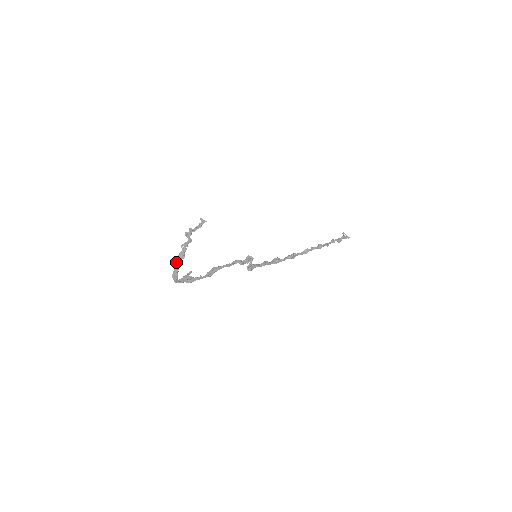
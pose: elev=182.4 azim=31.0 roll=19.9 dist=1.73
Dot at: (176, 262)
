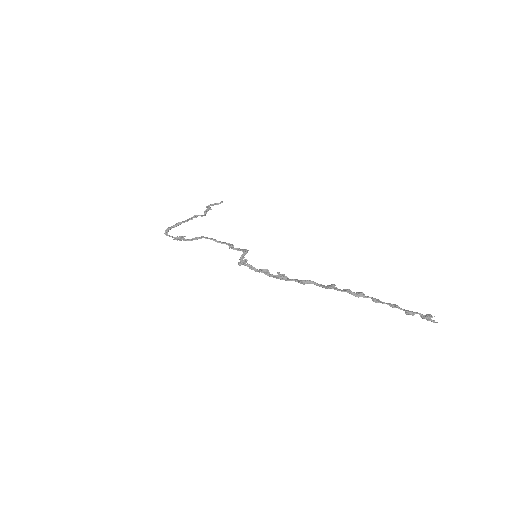
Dot at: (179, 222)
